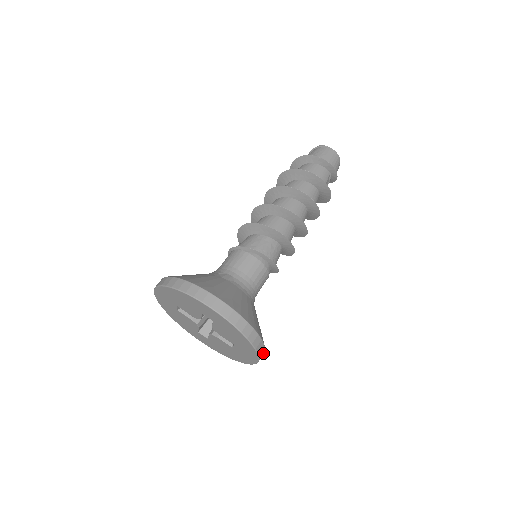
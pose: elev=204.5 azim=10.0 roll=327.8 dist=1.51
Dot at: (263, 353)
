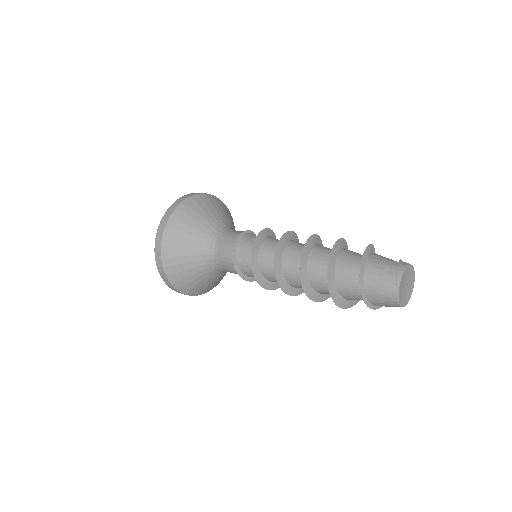
Dot at: occluded
